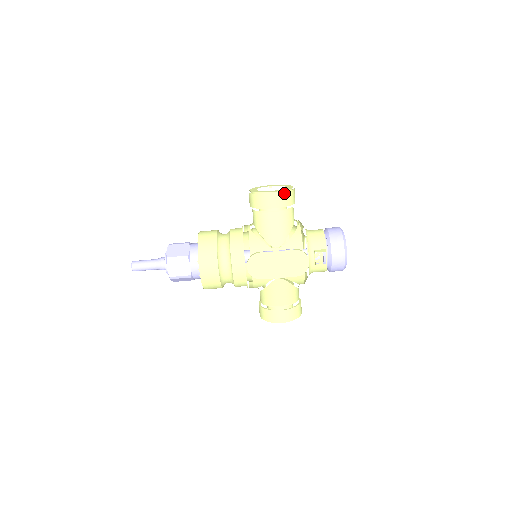
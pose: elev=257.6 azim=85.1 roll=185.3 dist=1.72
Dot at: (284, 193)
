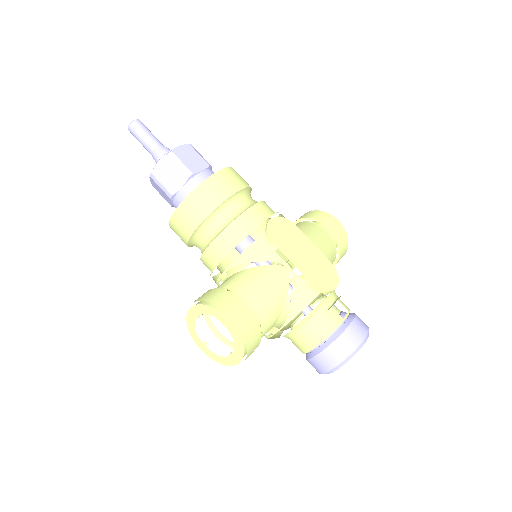
Dot at: (346, 234)
